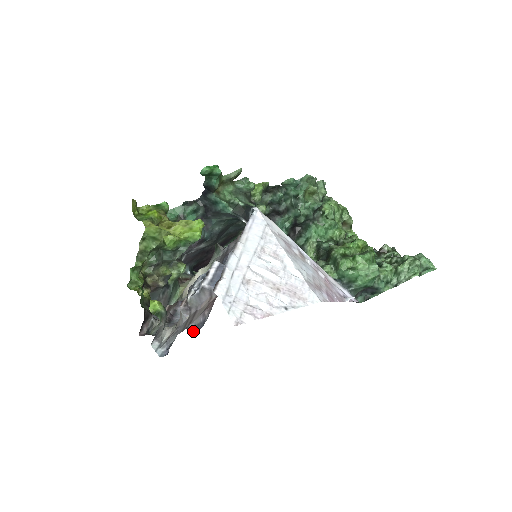
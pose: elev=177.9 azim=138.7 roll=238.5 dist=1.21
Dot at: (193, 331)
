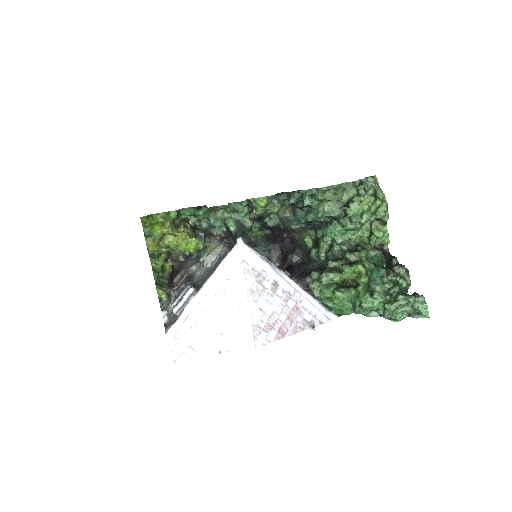
Dot at: occluded
